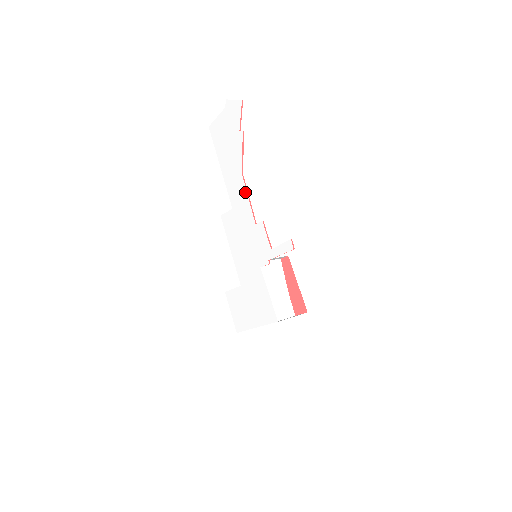
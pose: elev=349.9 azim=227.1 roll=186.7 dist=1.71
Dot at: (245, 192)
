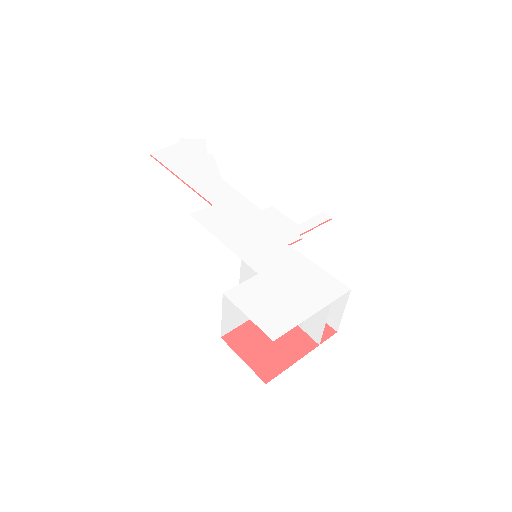
Dot at: (233, 190)
